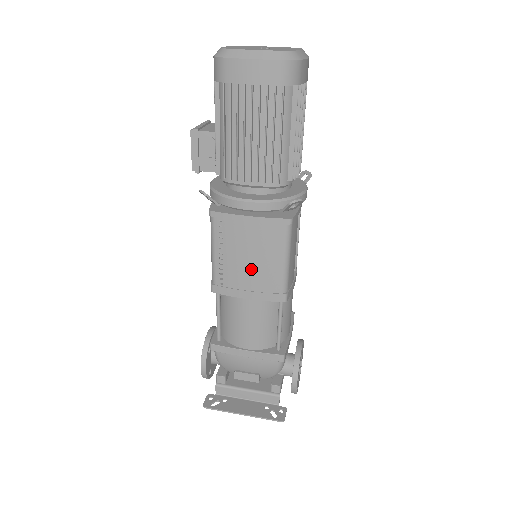
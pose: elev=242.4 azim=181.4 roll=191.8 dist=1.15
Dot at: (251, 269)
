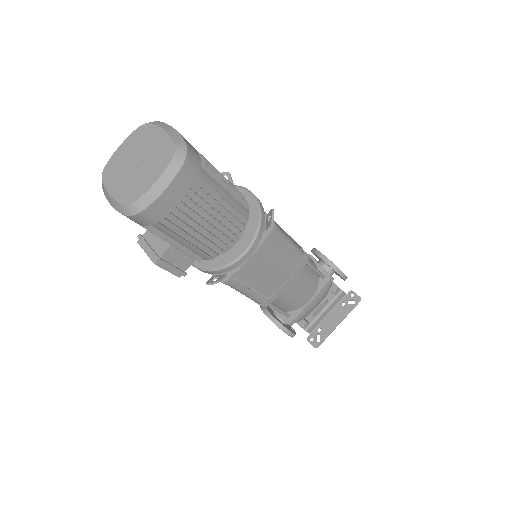
Dot at: (277, 273)
